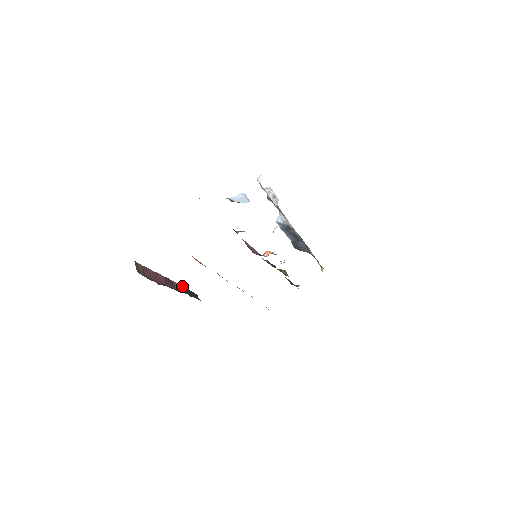
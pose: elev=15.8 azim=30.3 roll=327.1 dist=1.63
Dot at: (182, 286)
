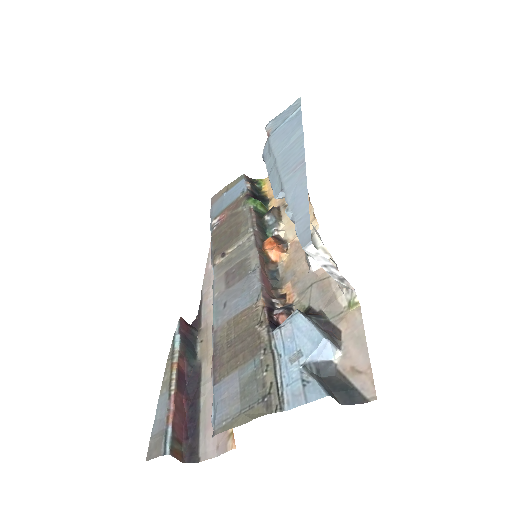
Dot at: (178, 347)
